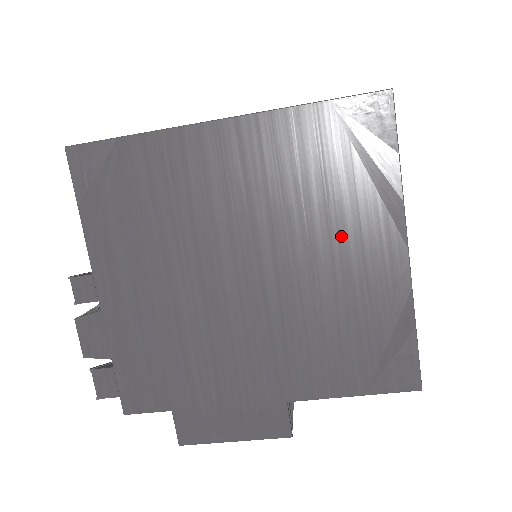
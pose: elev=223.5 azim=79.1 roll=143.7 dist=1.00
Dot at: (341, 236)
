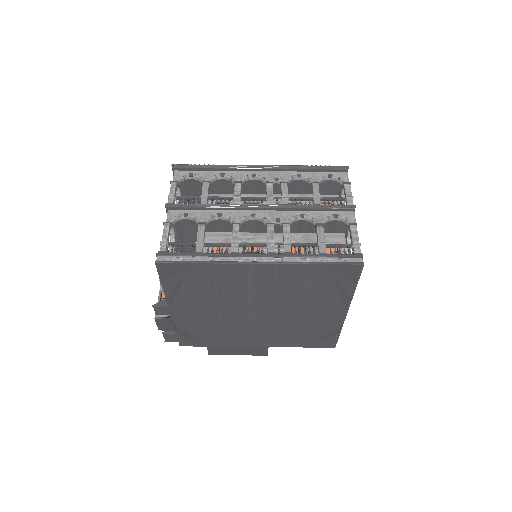
Dot at: (315, 306)
